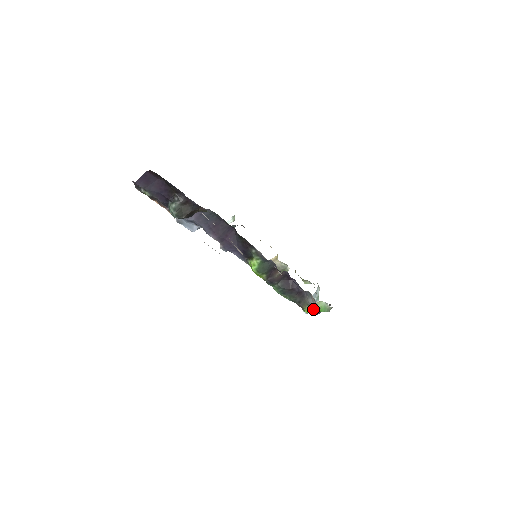
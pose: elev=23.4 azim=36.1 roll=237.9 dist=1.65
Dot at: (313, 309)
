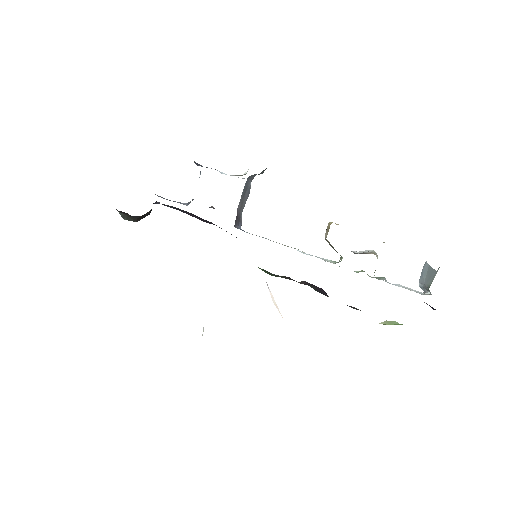
Dot at: (383, 324)
